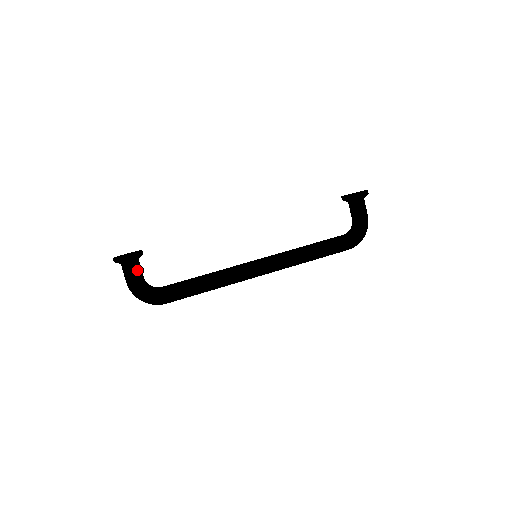
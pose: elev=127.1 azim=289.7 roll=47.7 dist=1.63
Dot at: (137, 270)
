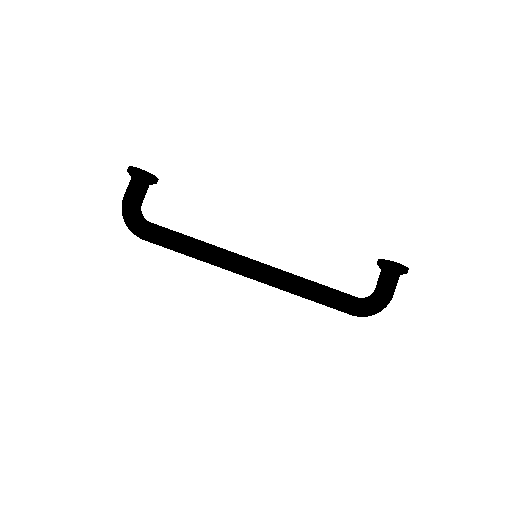
Dot at: (140, 190)
